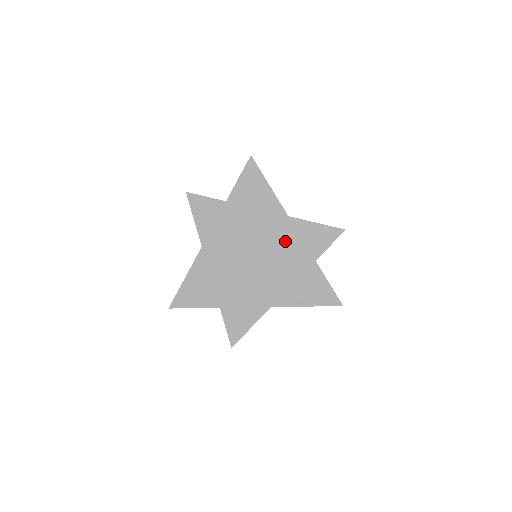
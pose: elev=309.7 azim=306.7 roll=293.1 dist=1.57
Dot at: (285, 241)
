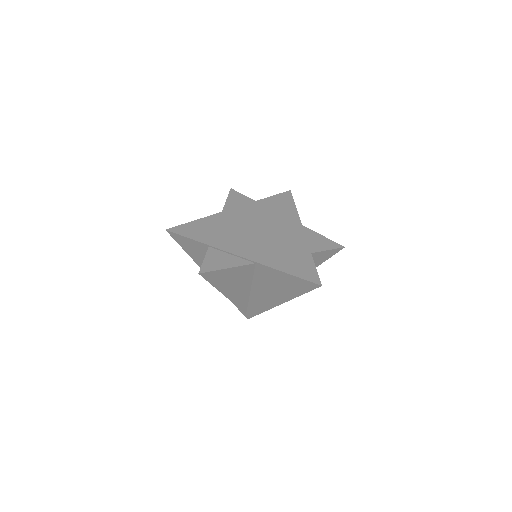
Dot at: (291, 233)
